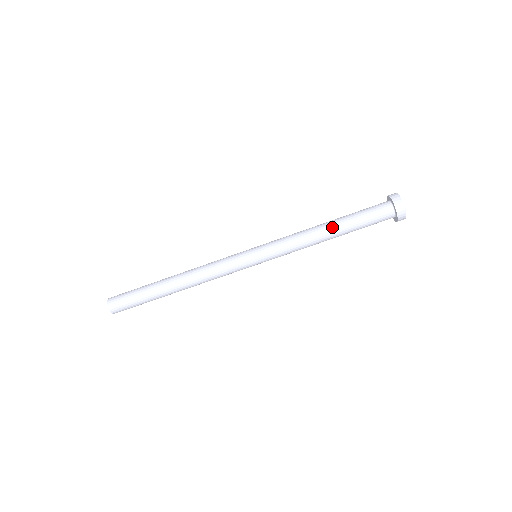
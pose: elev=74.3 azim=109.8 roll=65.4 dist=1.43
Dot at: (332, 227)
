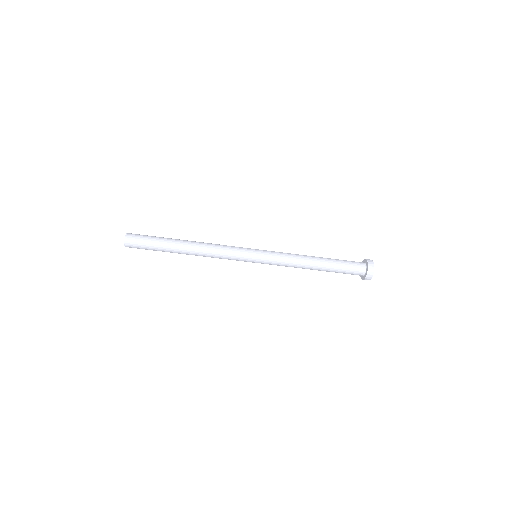
Dot at: (320, 264)
